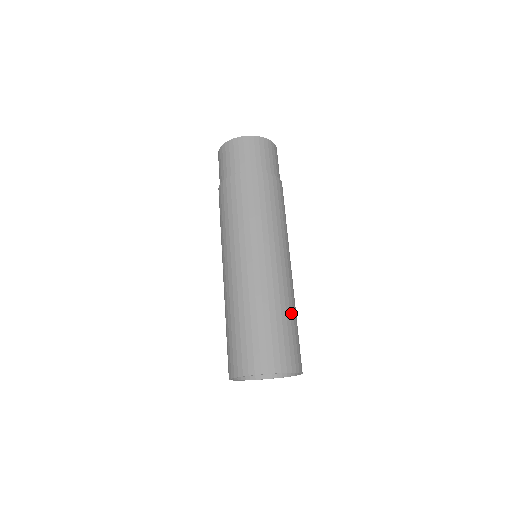
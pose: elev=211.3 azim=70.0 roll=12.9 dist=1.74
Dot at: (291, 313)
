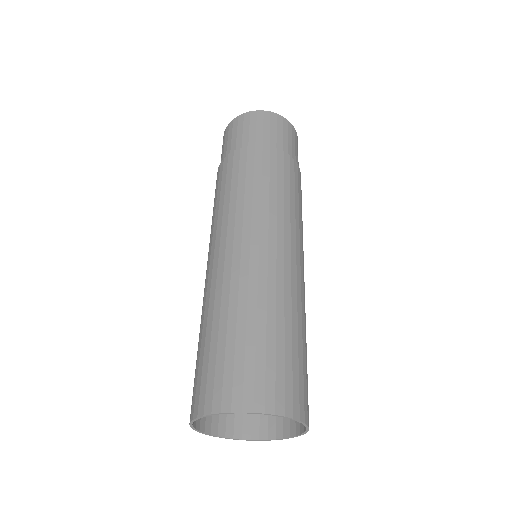
Dot at: (305, 337)
